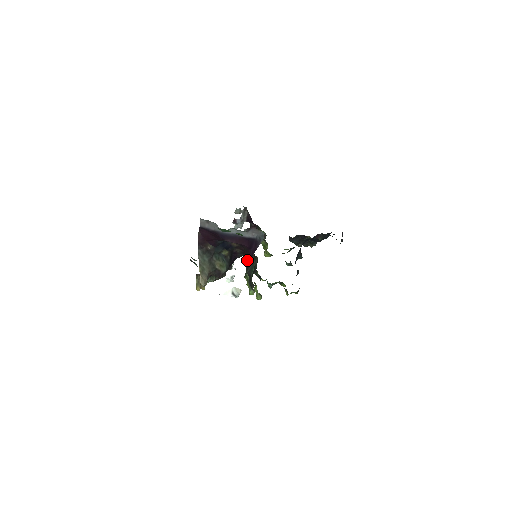
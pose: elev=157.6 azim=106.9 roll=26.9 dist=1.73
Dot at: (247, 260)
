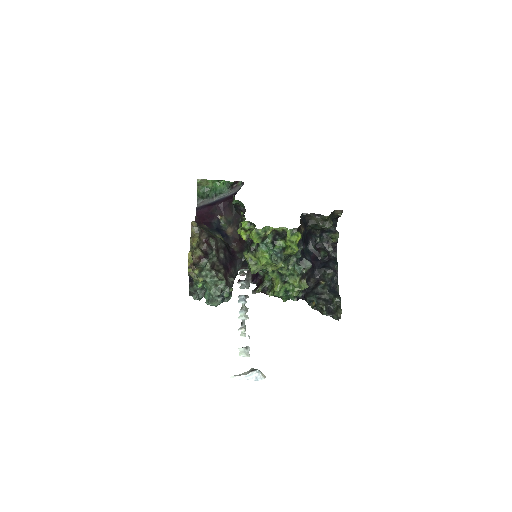
Dot at: (233, 200)
